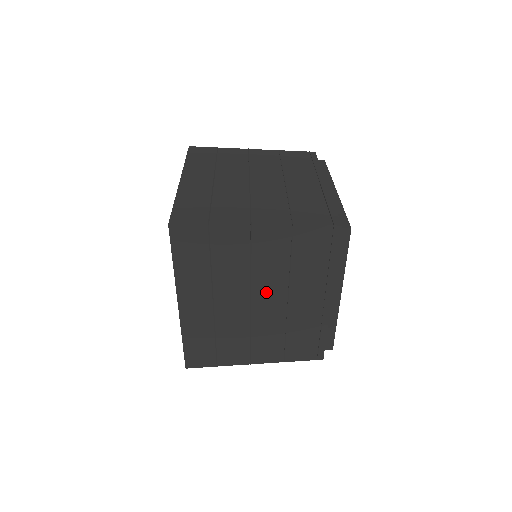
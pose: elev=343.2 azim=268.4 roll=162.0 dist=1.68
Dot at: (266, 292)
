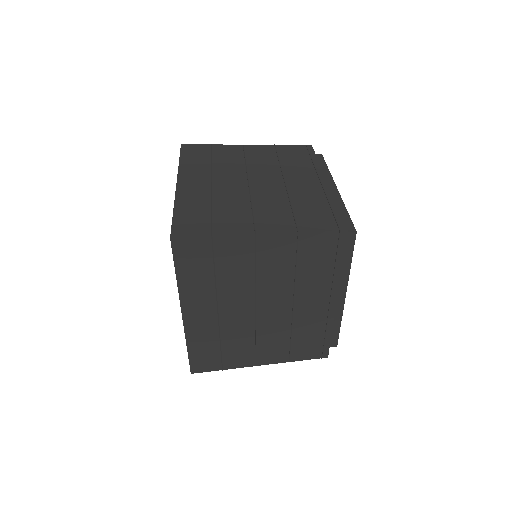
Dot at: (271, 298)
